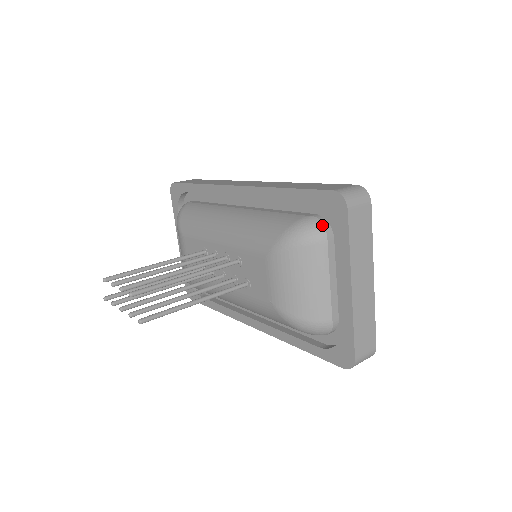
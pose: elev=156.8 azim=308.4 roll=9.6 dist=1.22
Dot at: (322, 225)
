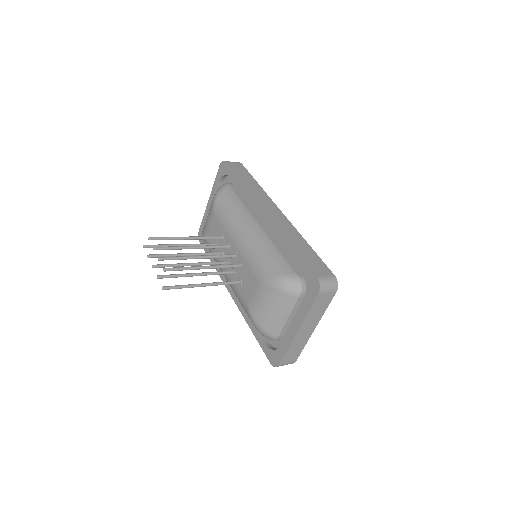
Dot at: (301, 287)
